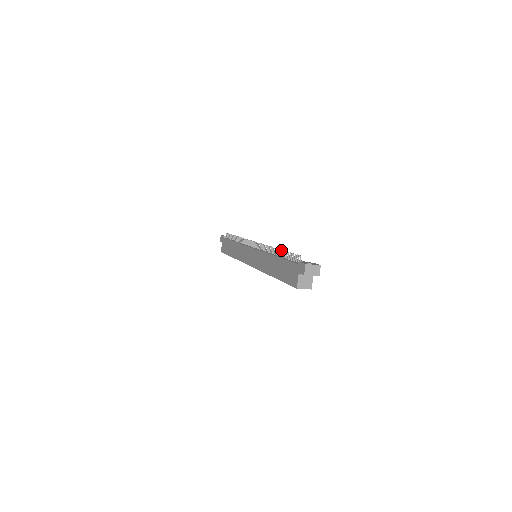
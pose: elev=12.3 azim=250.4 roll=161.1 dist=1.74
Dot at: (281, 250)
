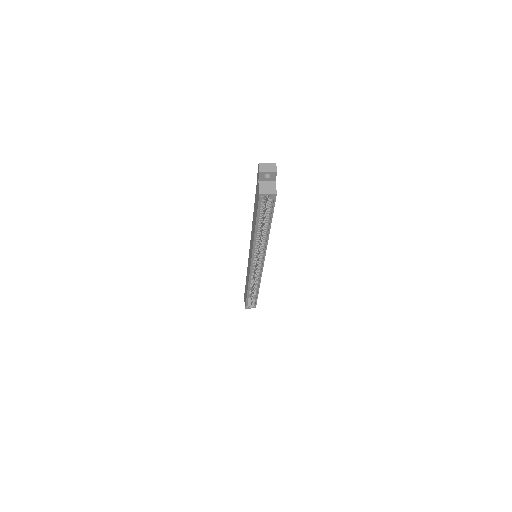
Dot at: occluded
